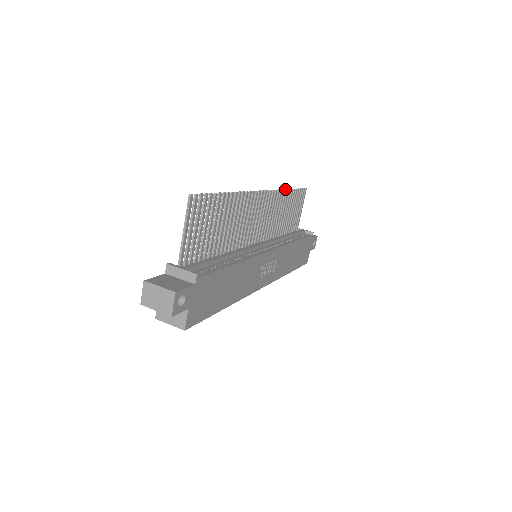
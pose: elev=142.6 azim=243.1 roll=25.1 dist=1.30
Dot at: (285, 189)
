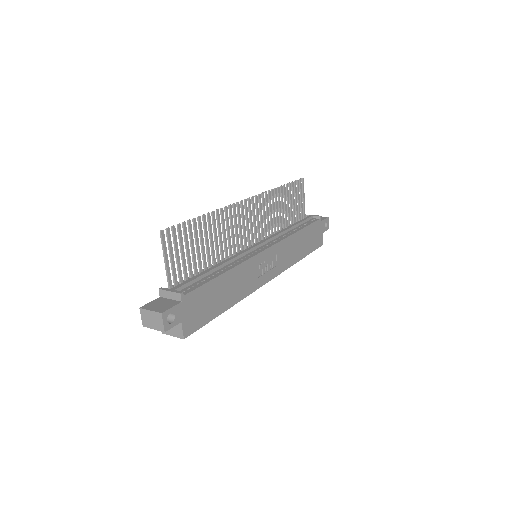
Dot at: (274, 188)
